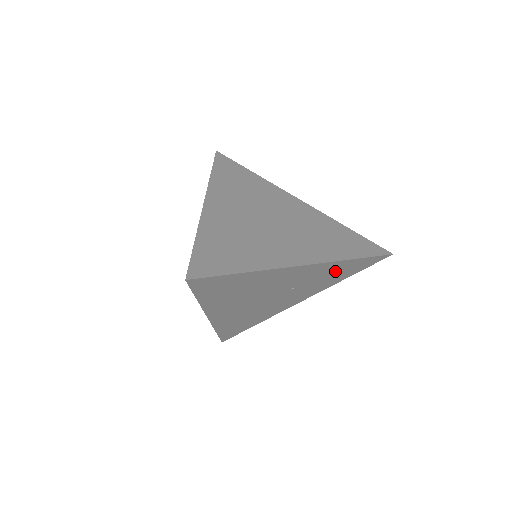
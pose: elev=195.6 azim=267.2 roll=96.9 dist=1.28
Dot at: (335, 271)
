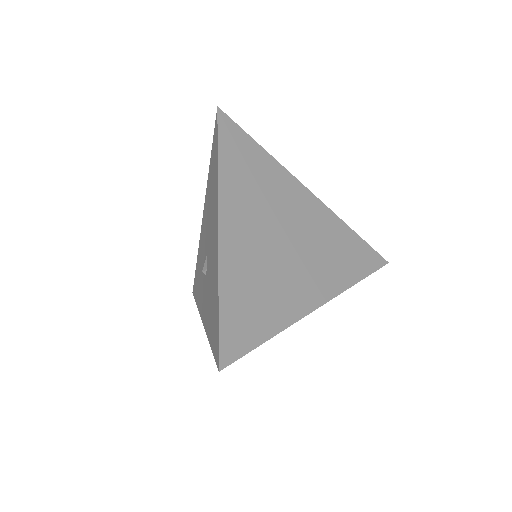
Dot at: occluded
